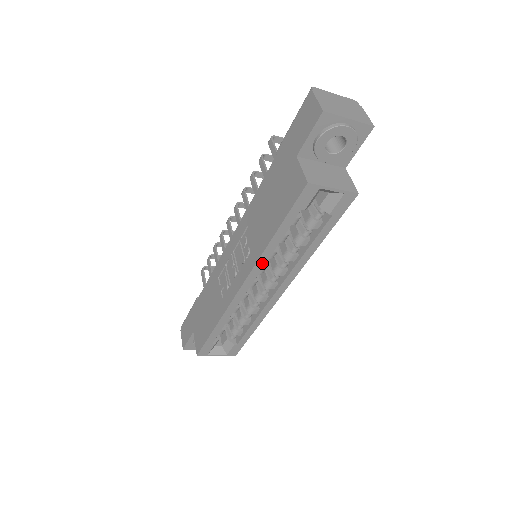
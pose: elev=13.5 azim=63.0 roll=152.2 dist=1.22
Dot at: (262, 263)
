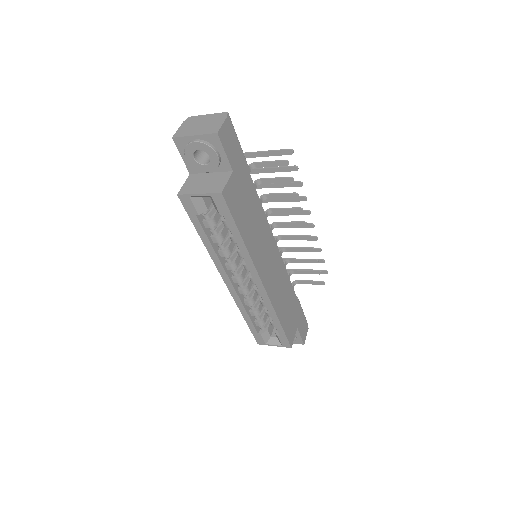
Dot at: (218, 261)
